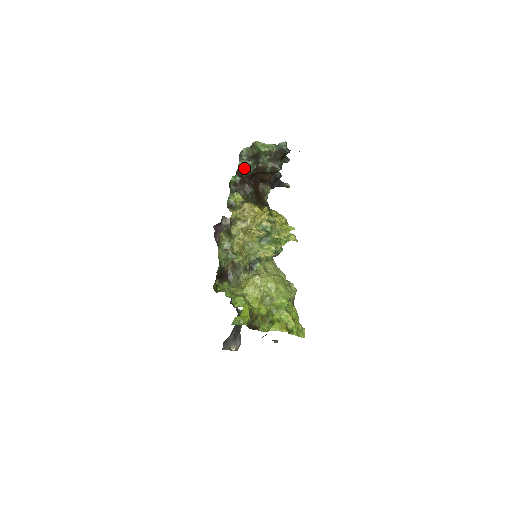
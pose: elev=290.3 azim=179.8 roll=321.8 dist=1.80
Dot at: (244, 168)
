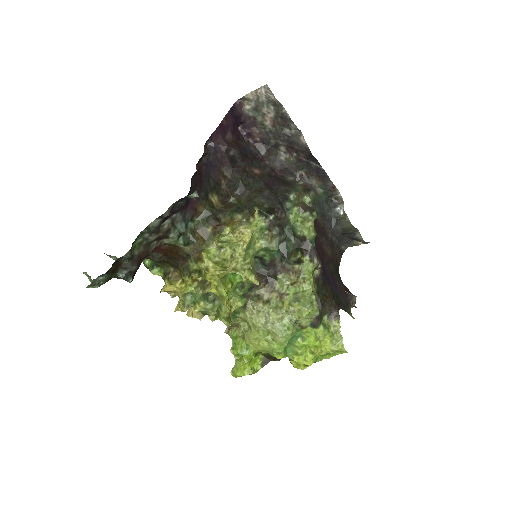
Dot at: occluded
